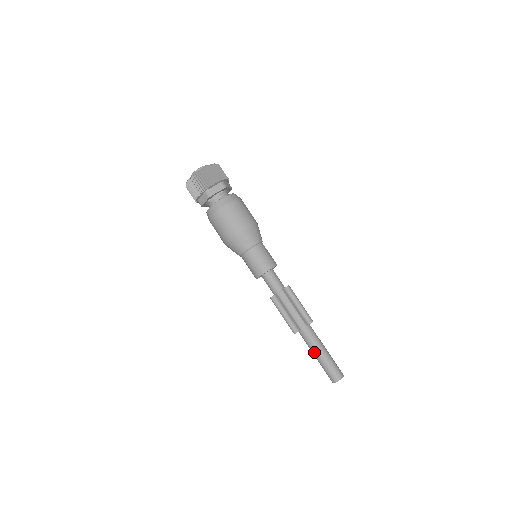
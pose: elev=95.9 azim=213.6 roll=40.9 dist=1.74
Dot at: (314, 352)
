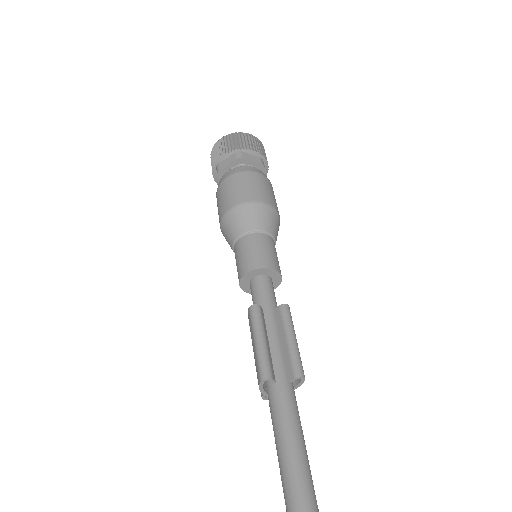
Dot at: (282, 437)
